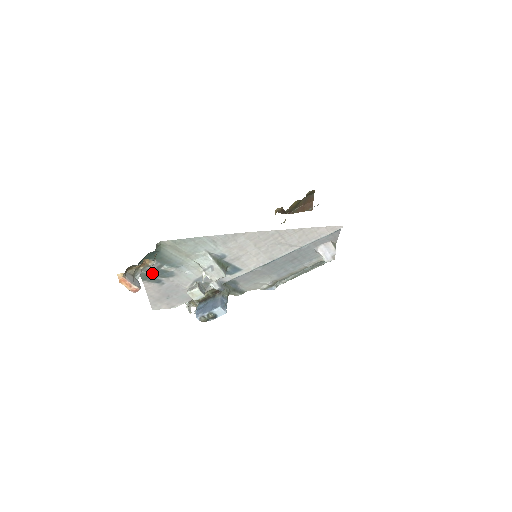
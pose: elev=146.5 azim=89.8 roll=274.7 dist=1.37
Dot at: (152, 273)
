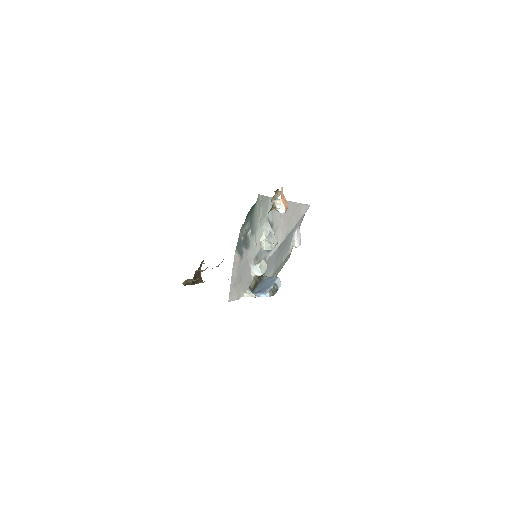
Dot at: (243, 238)
